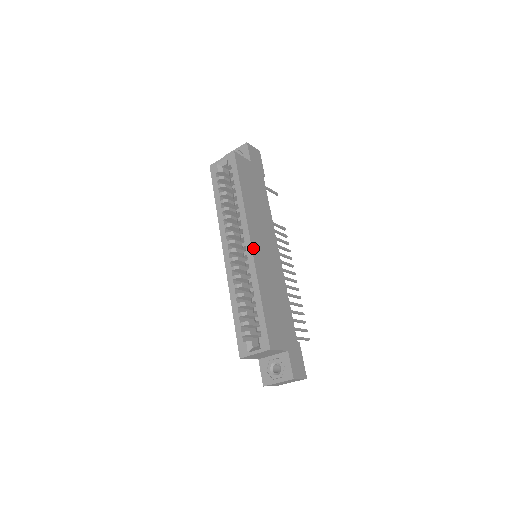
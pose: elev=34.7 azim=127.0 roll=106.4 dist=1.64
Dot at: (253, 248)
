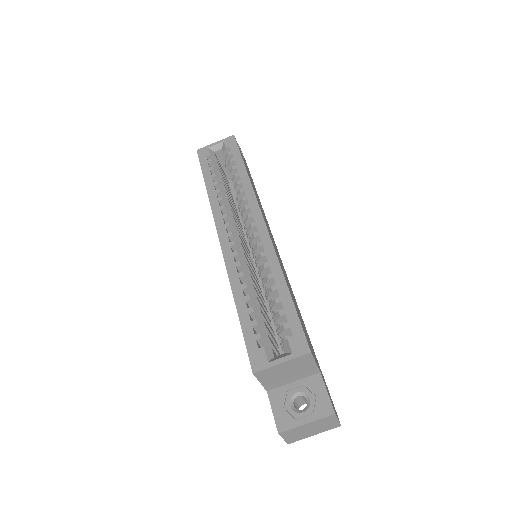
Dot at: (267, 229)
